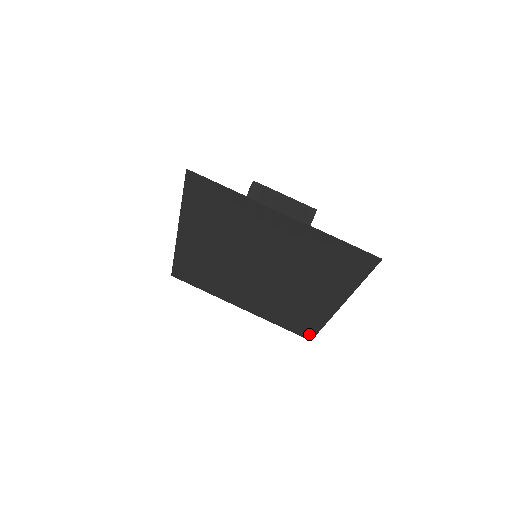
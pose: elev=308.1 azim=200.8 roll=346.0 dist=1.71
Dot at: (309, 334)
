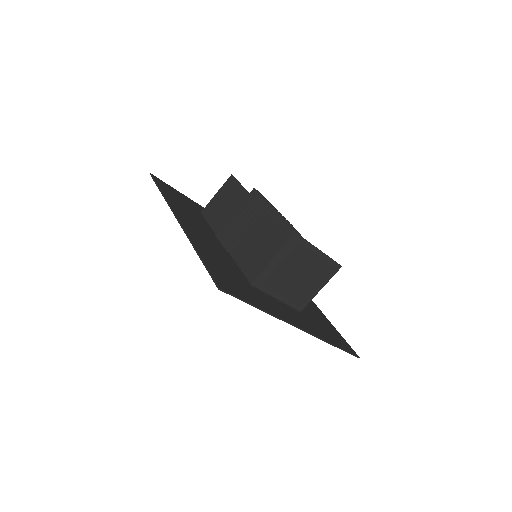
Dot at: occluded
